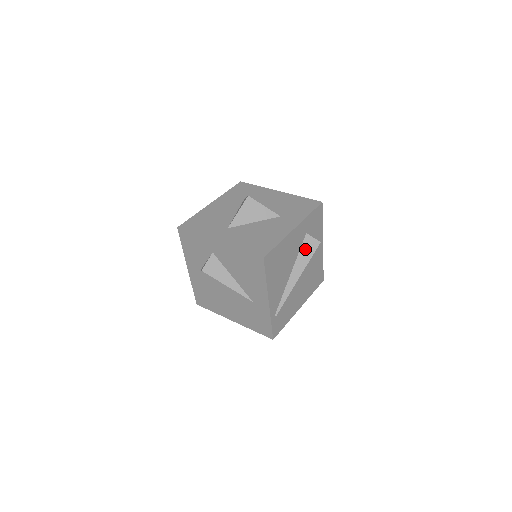
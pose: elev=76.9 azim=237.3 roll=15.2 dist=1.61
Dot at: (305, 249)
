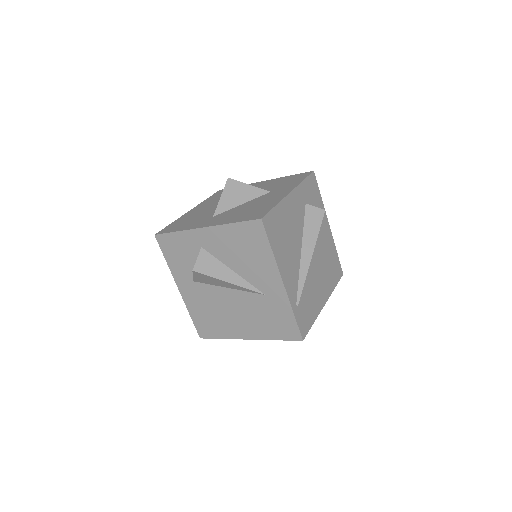
Dot at: (310, 221)
